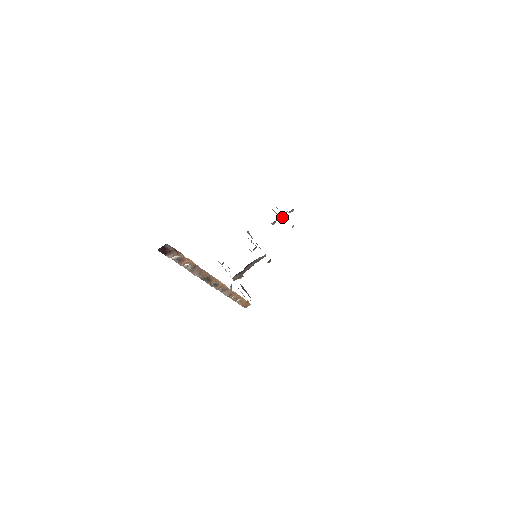
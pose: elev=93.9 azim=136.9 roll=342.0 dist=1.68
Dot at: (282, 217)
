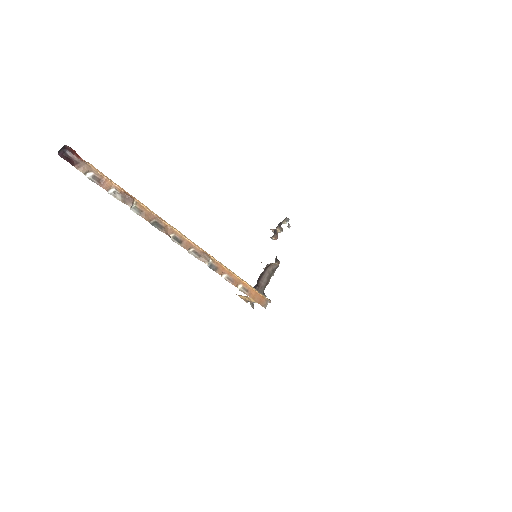
Dot at: (281, 230)
